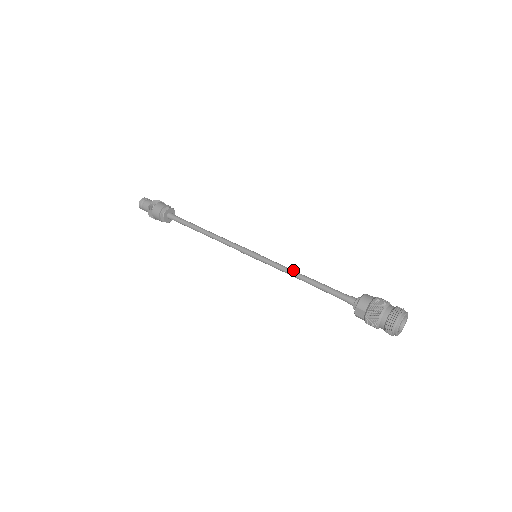
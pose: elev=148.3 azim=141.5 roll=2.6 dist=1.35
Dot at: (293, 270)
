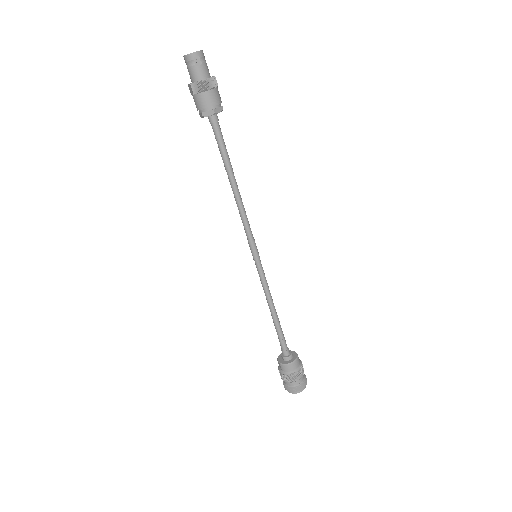
Dot at: (271, 298)
